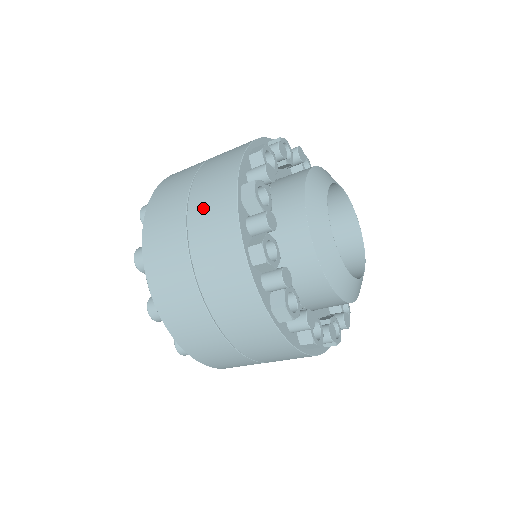
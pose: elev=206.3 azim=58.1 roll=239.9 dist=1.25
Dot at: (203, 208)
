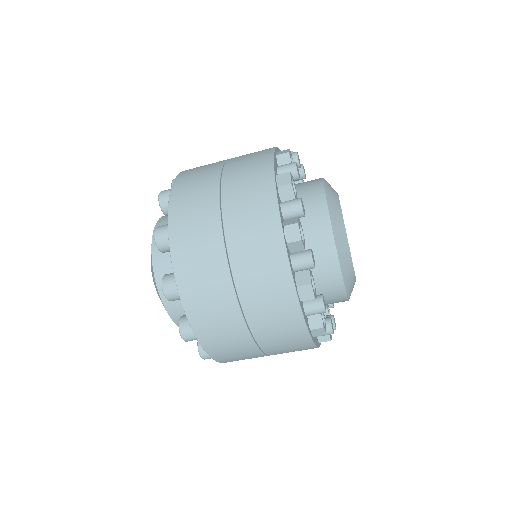
Dot at: (246, 249)
